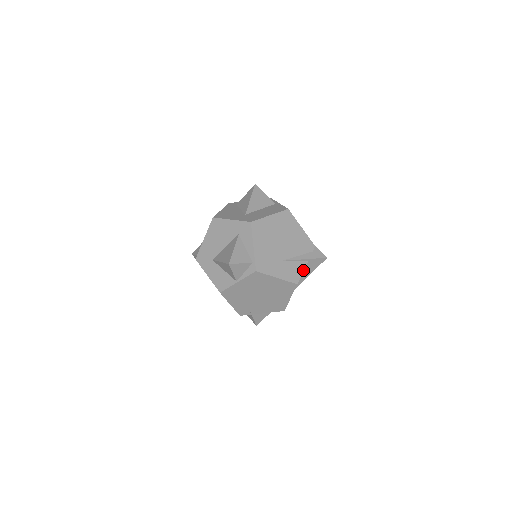
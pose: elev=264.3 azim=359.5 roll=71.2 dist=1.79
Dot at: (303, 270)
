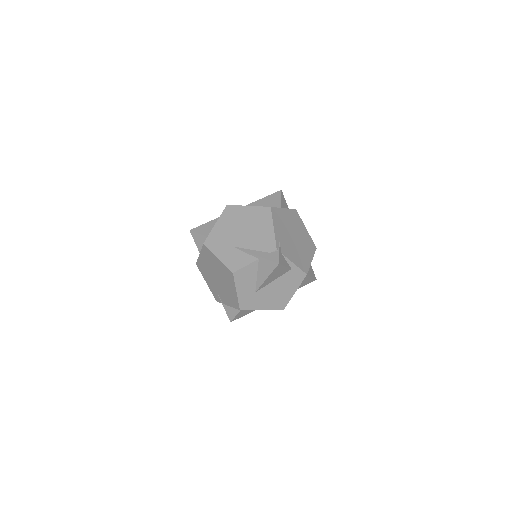
Dot at: (248, 264)
